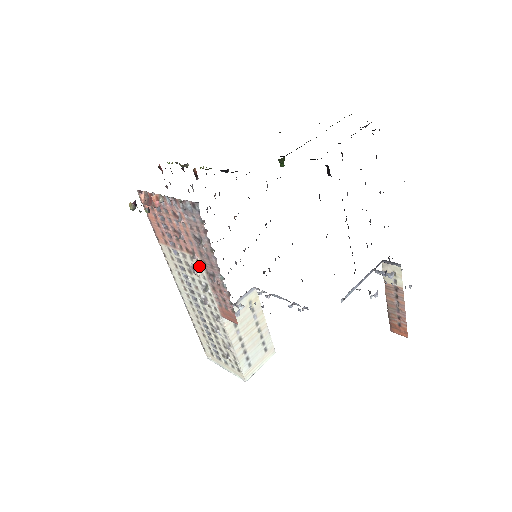
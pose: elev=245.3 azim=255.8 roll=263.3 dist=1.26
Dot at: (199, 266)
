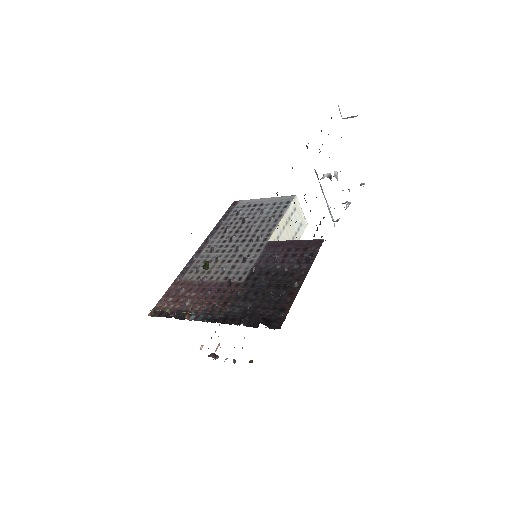
Dot at: occluded
